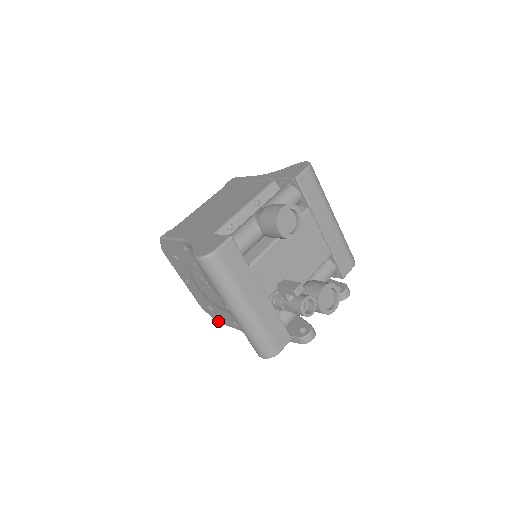
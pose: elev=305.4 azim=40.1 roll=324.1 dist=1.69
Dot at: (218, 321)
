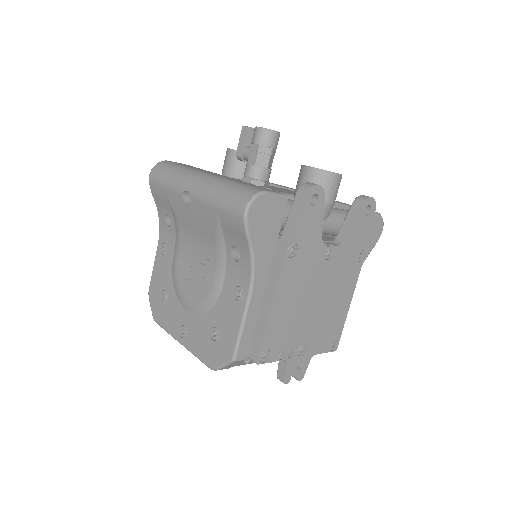
Dot at: (231, 352)
